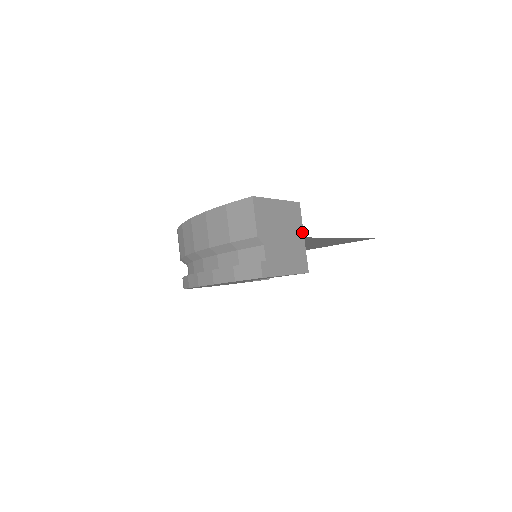
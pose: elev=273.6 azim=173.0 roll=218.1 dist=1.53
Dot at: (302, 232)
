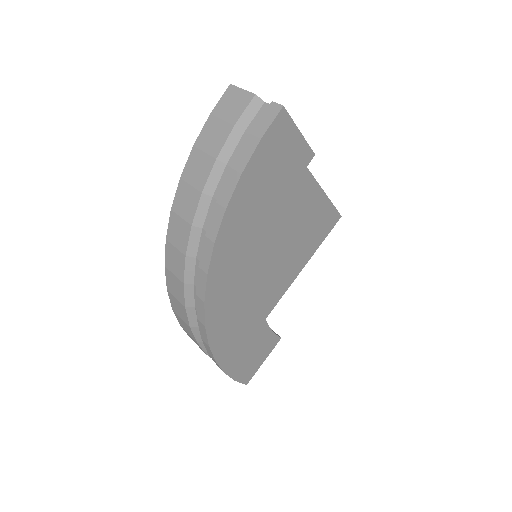
Dot at: occluded
